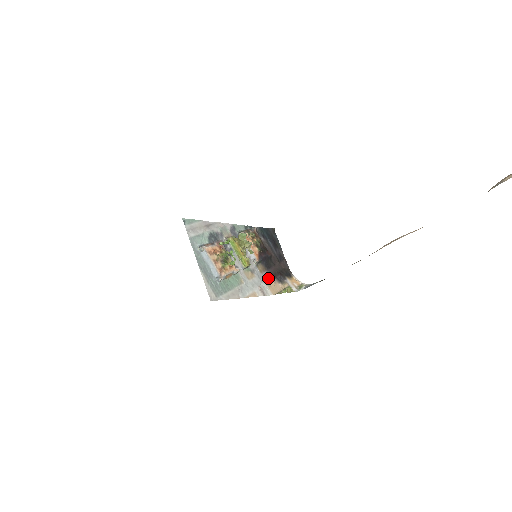
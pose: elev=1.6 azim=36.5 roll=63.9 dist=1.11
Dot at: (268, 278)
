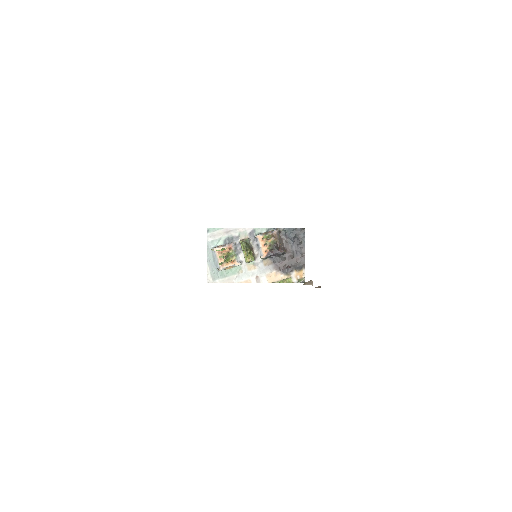
Dot at: (271, 270)
